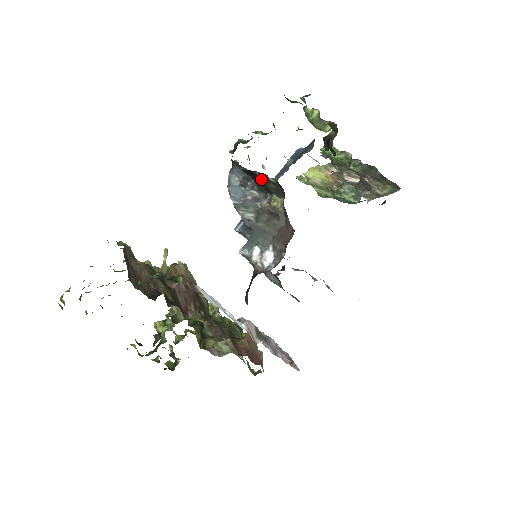
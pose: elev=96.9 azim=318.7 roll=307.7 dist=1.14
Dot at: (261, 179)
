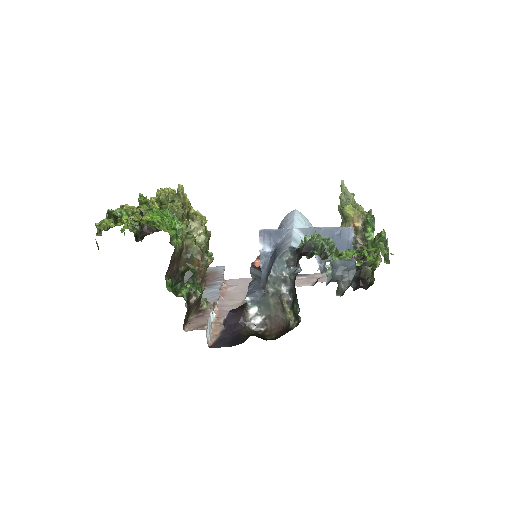
Dot at: (296, 300)
